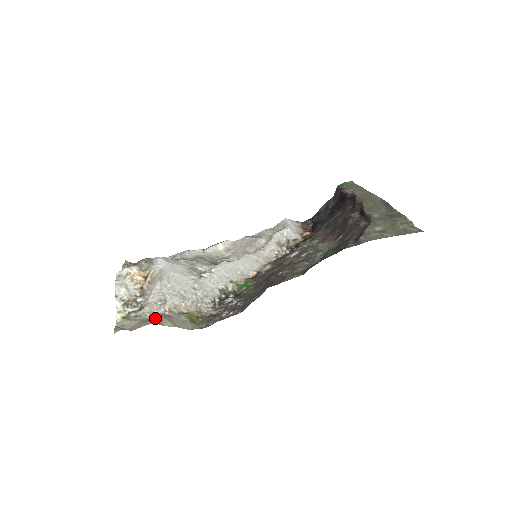
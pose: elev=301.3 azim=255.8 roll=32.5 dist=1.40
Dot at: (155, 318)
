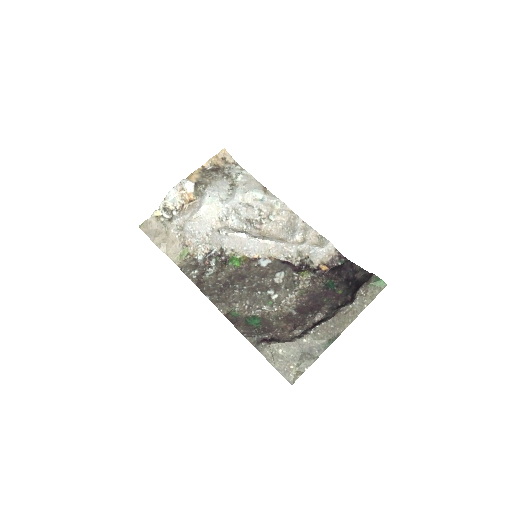
Dot at: (165, 236)
